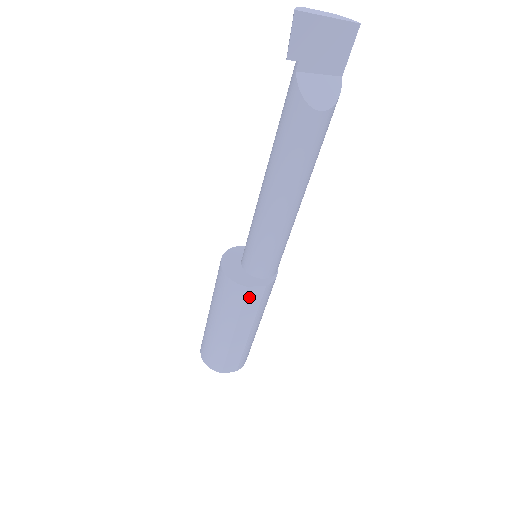
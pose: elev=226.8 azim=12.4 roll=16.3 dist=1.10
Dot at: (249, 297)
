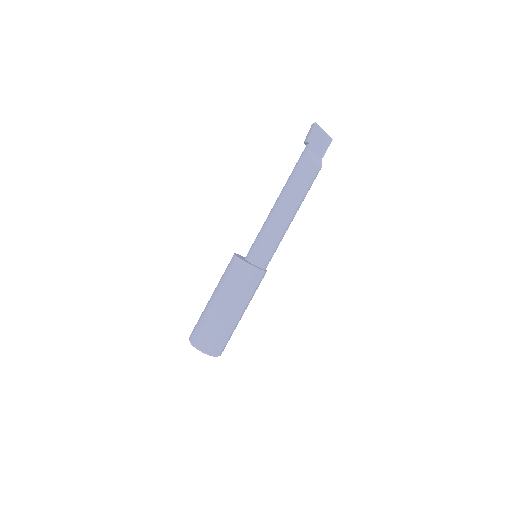
Dot at: (254, 278)
